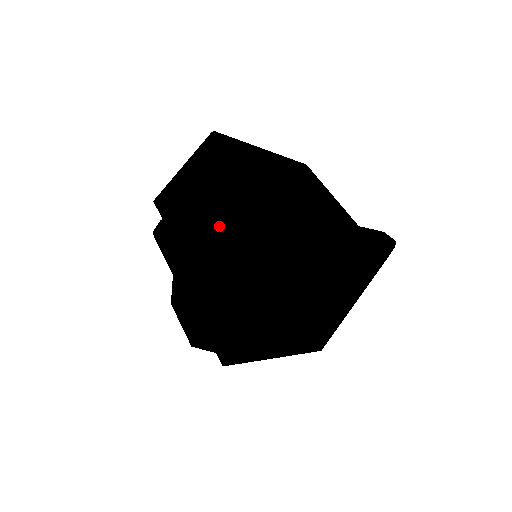
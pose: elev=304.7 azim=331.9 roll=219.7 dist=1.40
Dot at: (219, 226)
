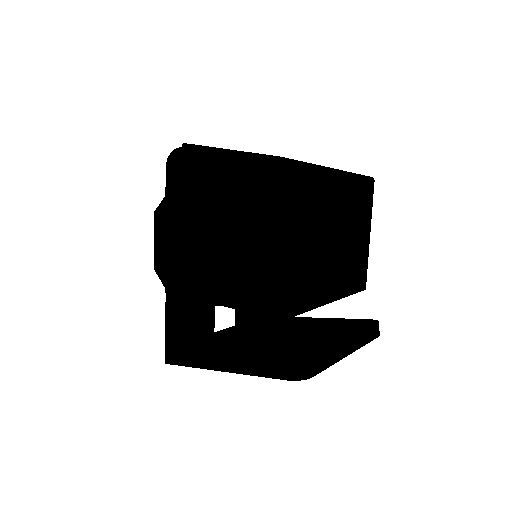
Dot at: (230, 270)
